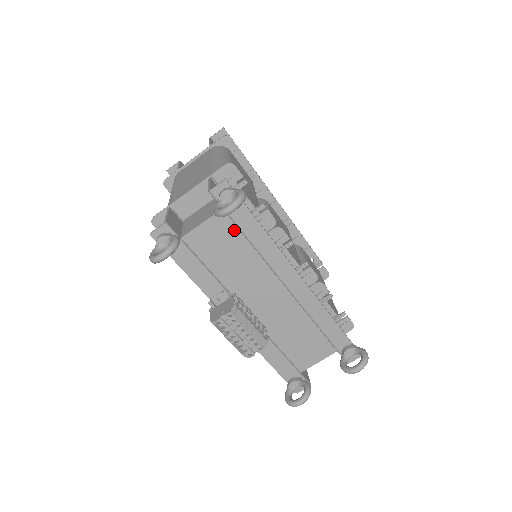
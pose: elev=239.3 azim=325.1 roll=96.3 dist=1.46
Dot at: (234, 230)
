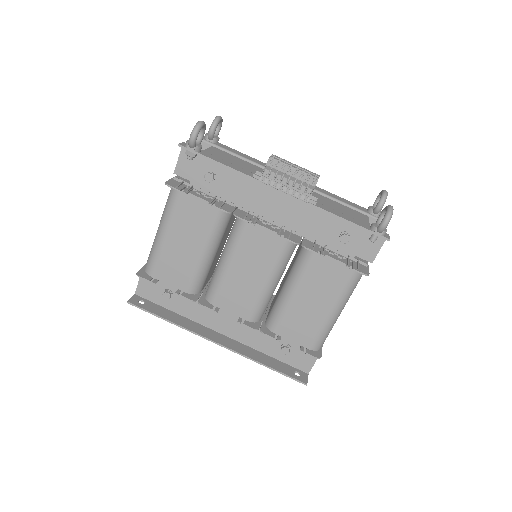
Dot at: (228, 154)
